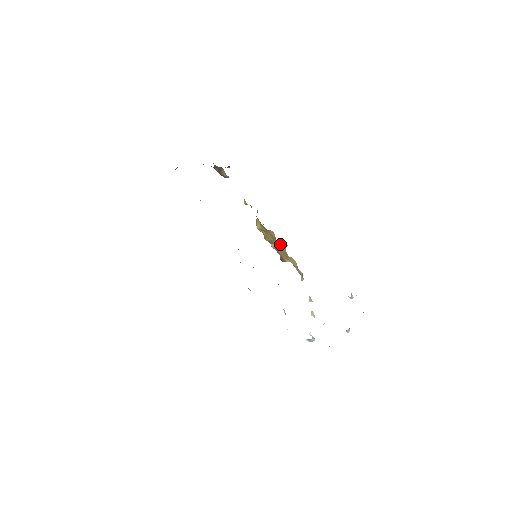
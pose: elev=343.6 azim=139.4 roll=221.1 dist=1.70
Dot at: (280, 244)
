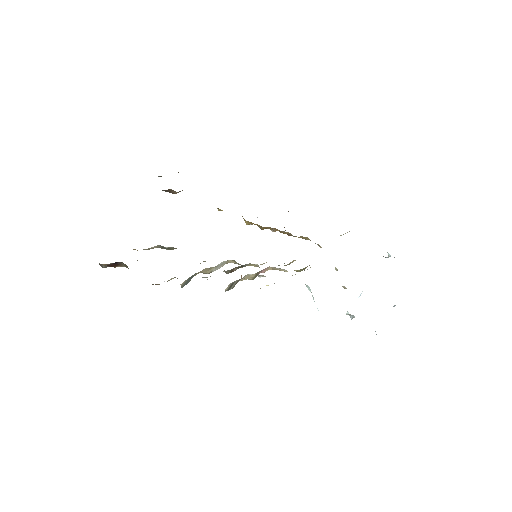
Dot at: (282, 232)
